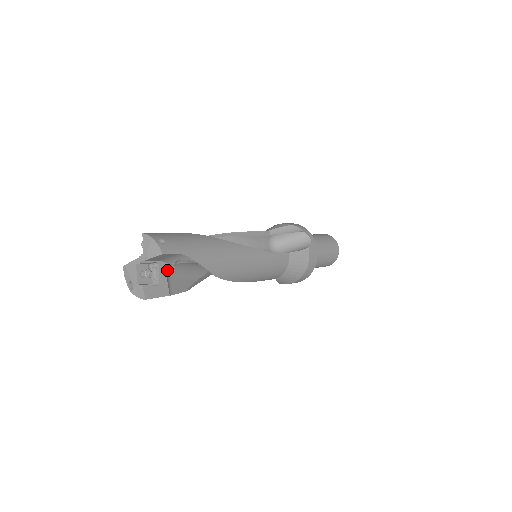
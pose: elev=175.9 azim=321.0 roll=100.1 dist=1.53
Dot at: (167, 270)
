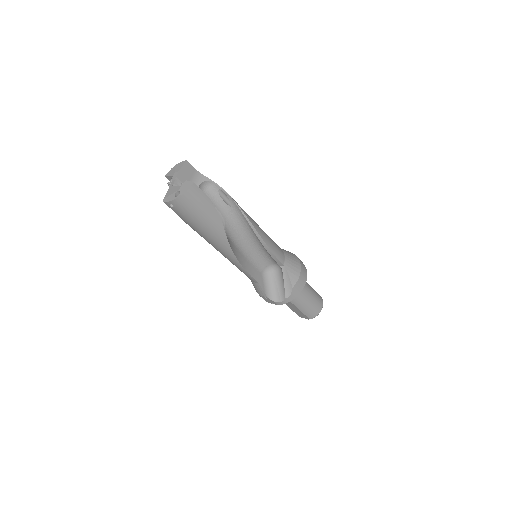
Dot at: occluded
